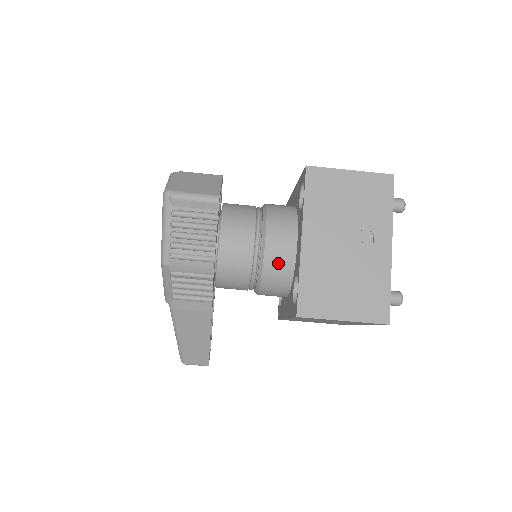
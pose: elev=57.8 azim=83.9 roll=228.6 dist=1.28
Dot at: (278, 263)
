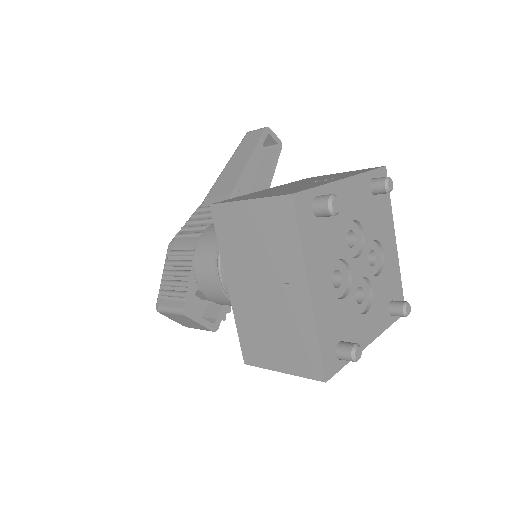
Dot at: occluded
